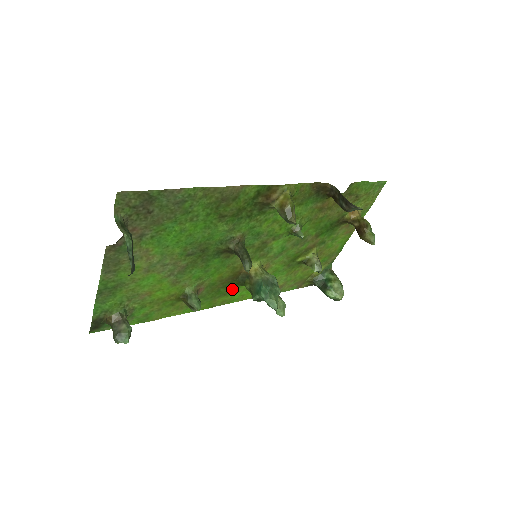
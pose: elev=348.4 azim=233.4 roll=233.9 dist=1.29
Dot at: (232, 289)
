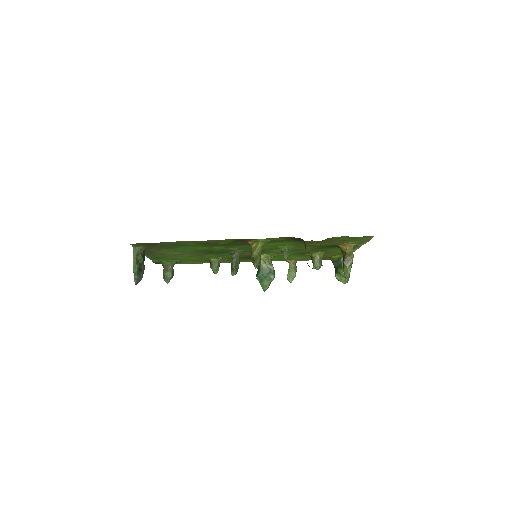
Dot at: occluded
